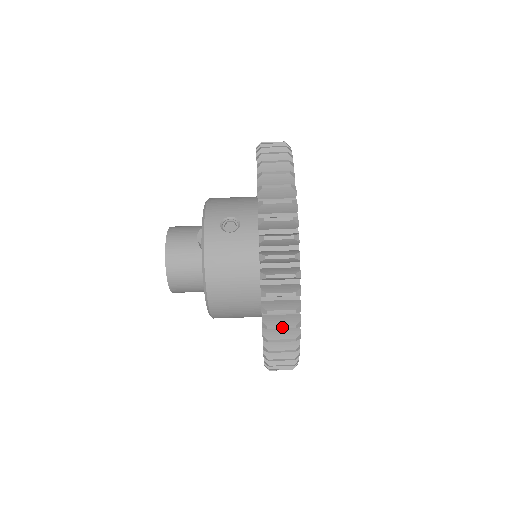
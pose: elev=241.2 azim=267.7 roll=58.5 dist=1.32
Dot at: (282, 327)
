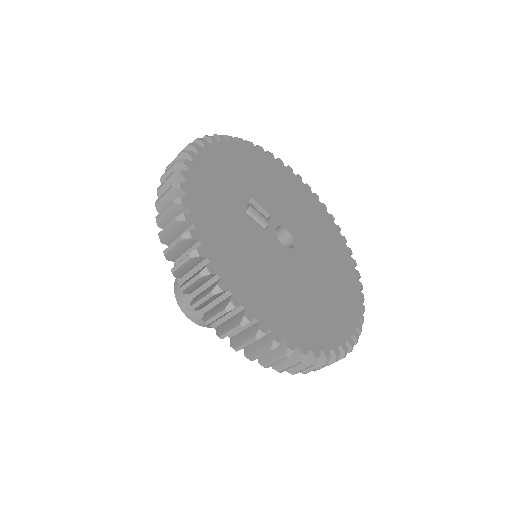
Dot at: (191, 282)
